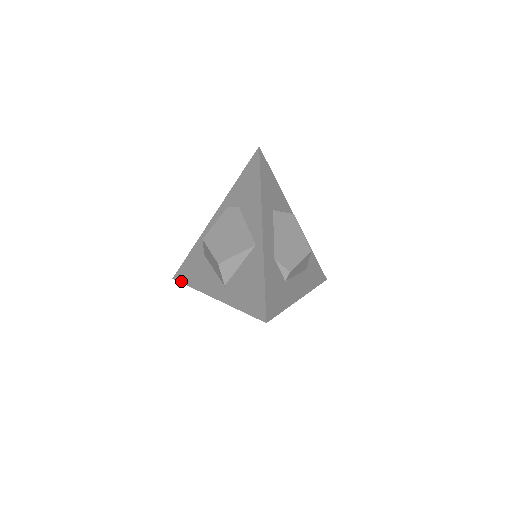
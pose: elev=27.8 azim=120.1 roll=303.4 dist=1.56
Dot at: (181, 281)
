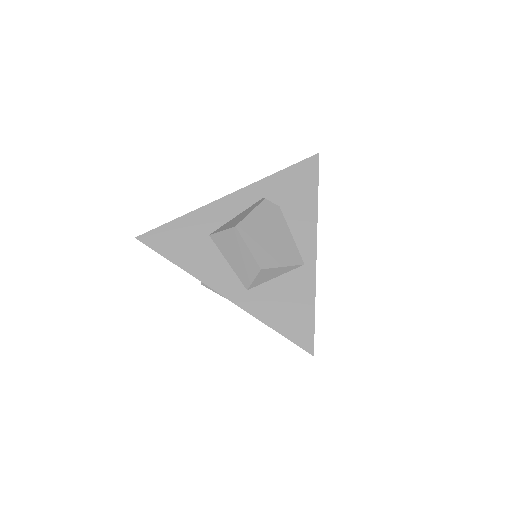
Dot at: (156, 250)
